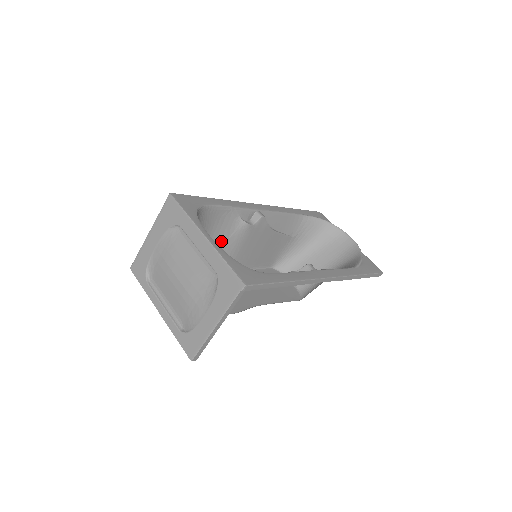
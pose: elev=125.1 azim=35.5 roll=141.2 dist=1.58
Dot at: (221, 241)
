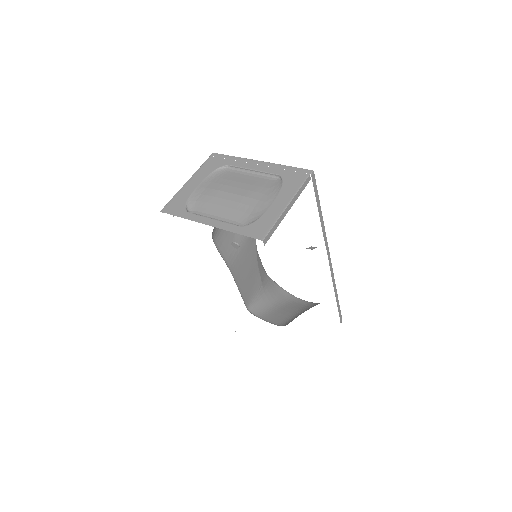
Dot at: occluded
